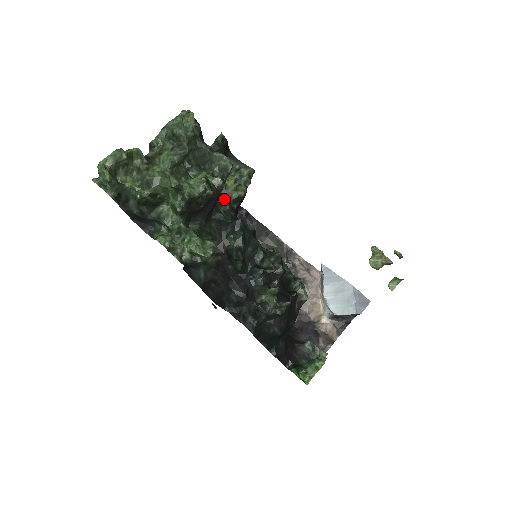
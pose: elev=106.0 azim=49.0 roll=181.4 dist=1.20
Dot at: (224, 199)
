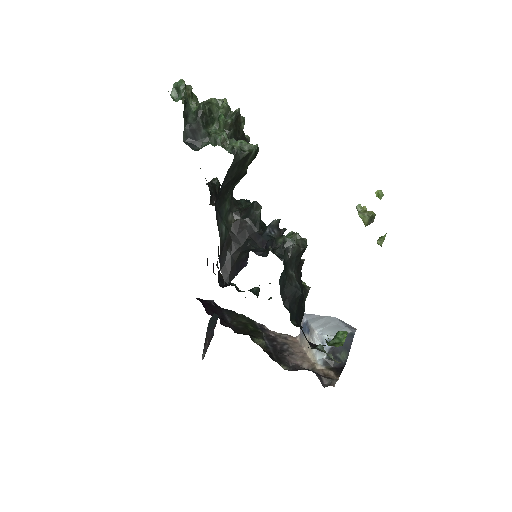
Dot at: occluded
